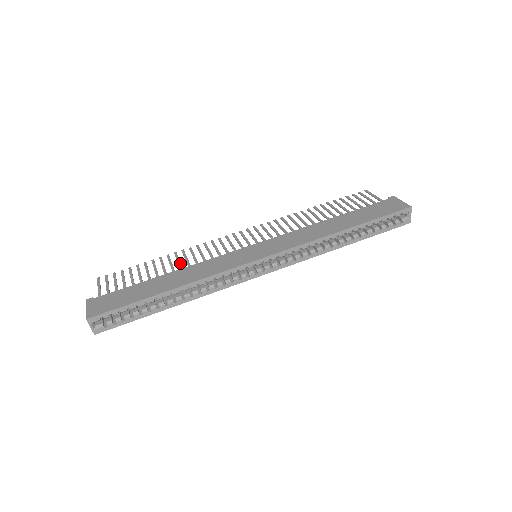
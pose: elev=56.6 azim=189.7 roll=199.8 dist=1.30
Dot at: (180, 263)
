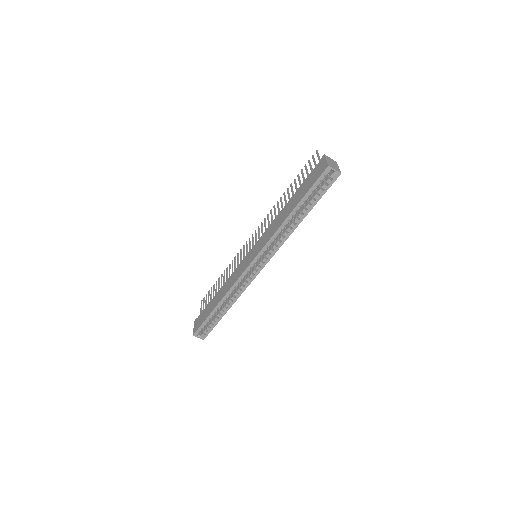
Dot at: (226, 277)
